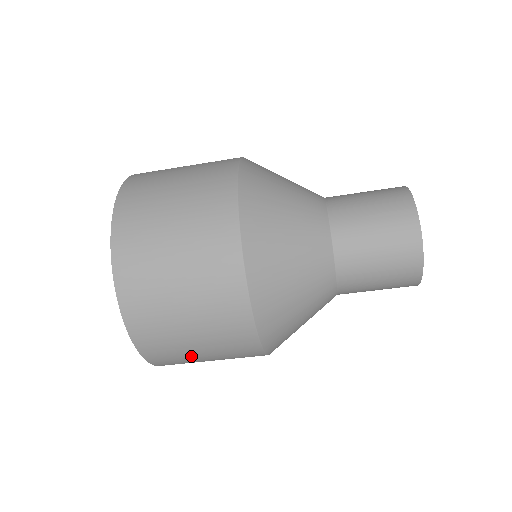
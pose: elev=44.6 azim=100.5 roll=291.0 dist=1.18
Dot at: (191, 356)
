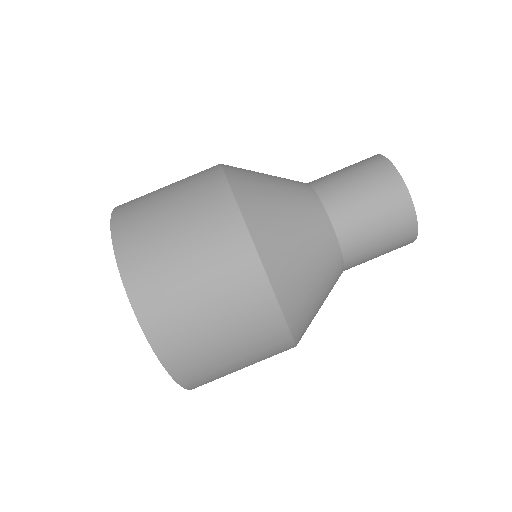
Dot at: (201, 329)
